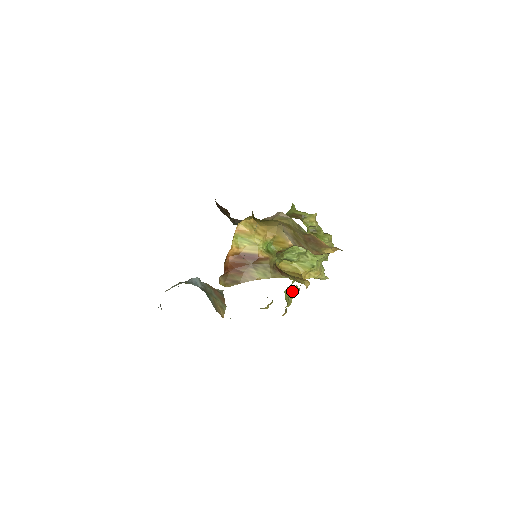
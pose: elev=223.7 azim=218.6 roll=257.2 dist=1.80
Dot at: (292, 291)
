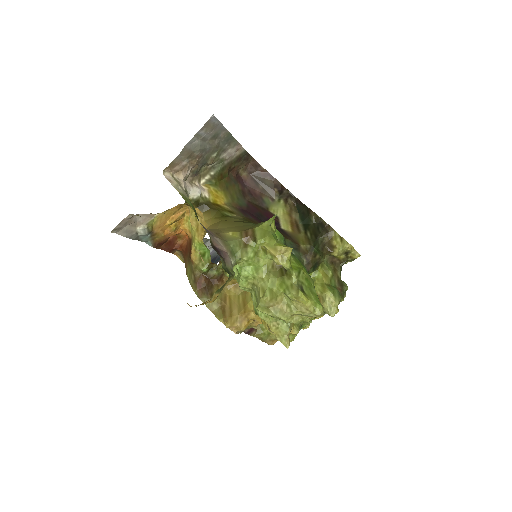
Dot at: occluded
